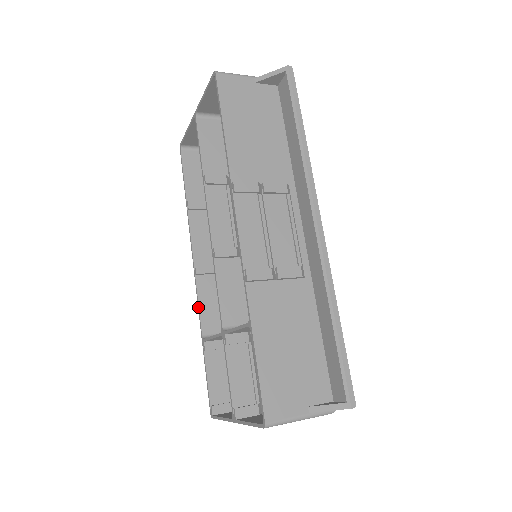
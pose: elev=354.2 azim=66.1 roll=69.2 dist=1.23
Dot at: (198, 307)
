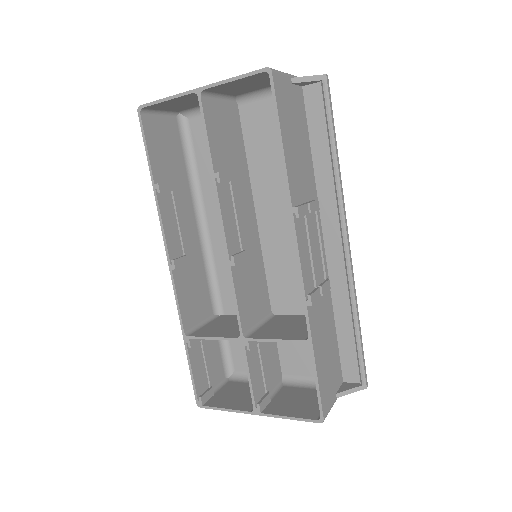
Dot at: (177, 304)
